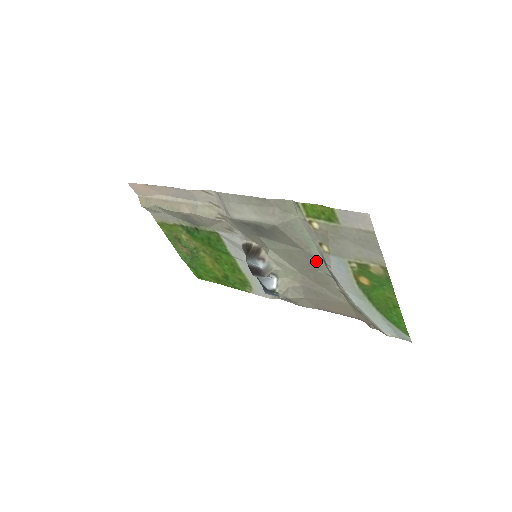
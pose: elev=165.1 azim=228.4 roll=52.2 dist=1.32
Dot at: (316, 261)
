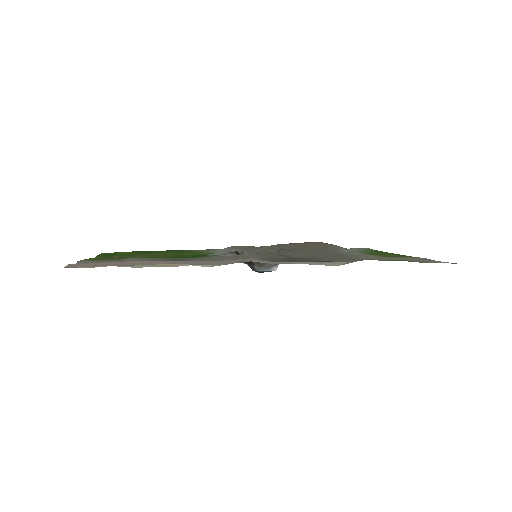
Dot at: (337, 252)
